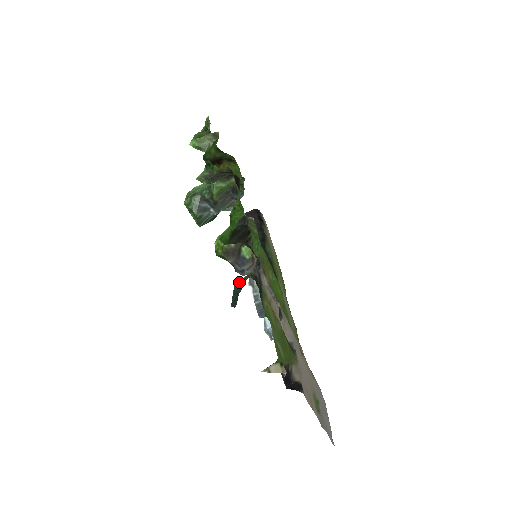
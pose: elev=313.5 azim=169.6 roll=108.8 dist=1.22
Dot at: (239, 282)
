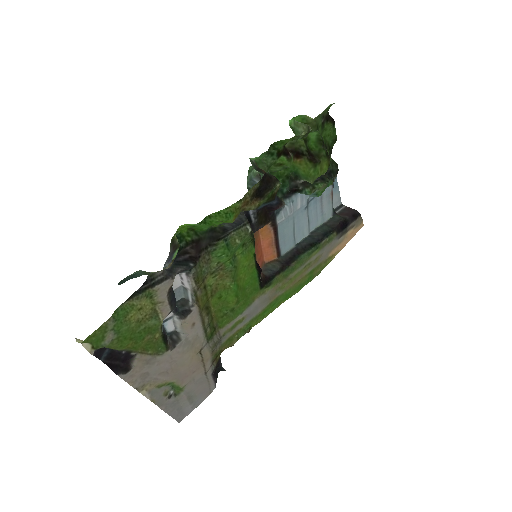
Dot at: (143, 271)
